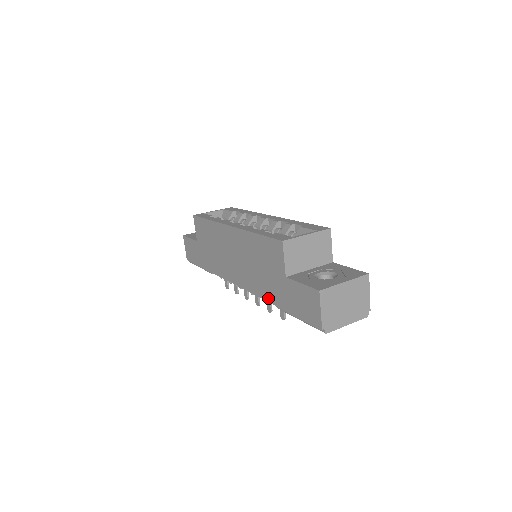
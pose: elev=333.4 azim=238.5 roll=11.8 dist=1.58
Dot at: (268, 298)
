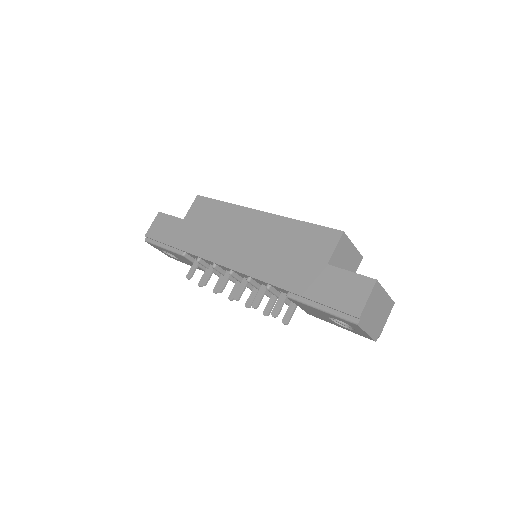
Dot at: (281, 283)
